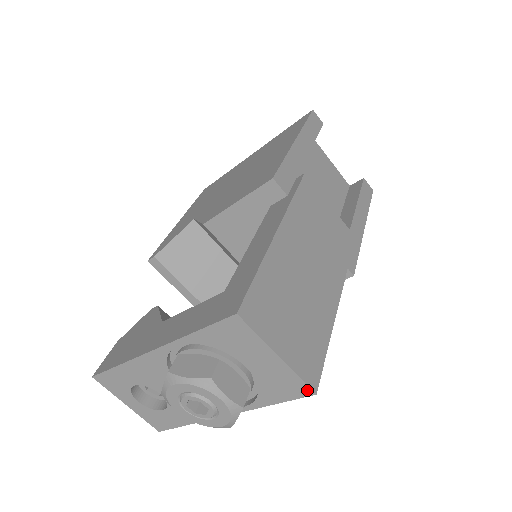
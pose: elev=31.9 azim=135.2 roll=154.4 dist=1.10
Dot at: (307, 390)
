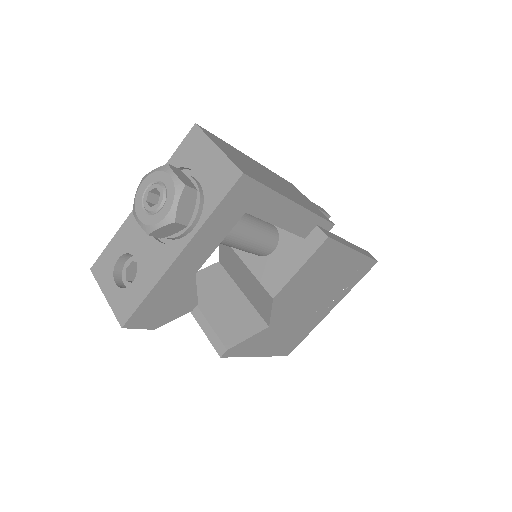
Dot at: (237, 173)
